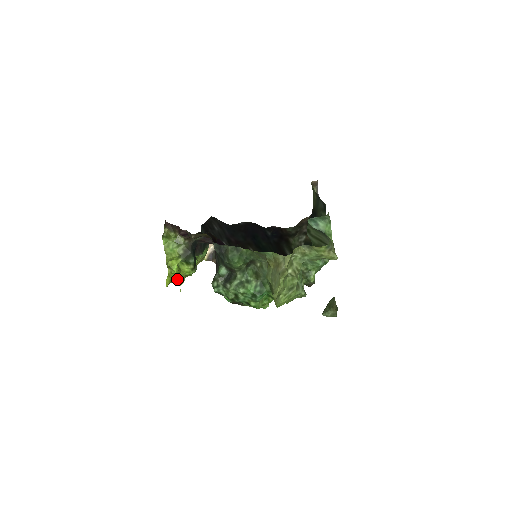
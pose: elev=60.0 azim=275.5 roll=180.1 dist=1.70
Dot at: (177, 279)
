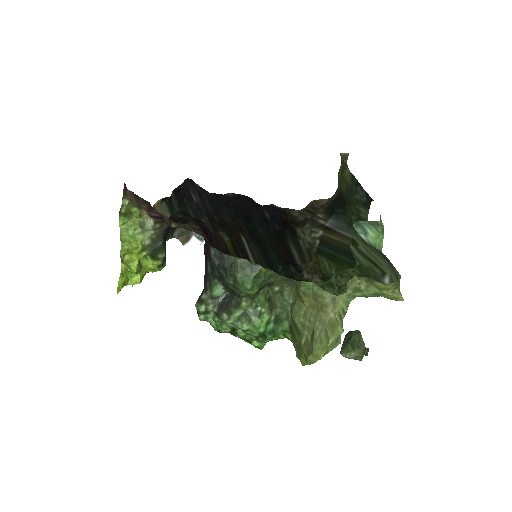
Dot at: (135, 281)
